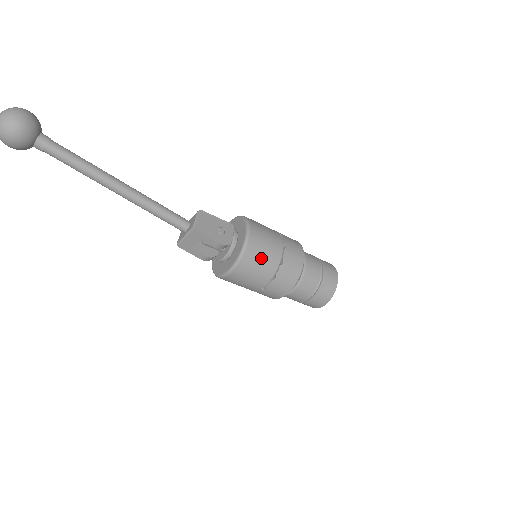
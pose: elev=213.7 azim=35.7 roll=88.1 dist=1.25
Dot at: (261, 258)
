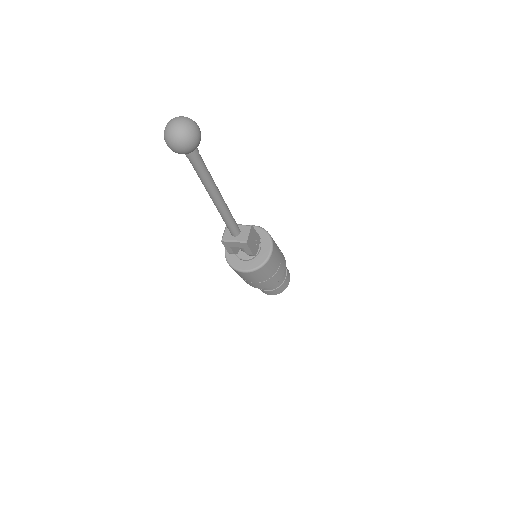
Dot at: (269, 270)
